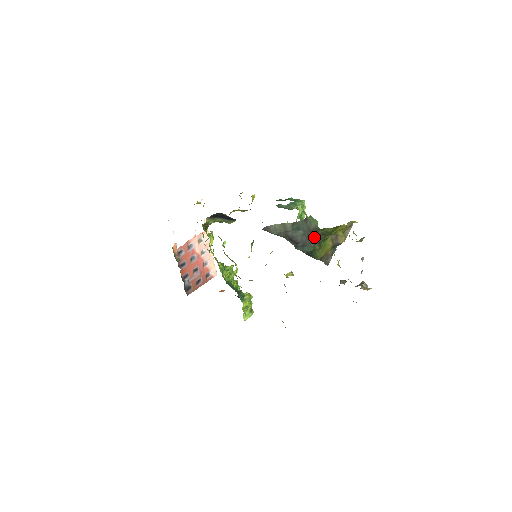
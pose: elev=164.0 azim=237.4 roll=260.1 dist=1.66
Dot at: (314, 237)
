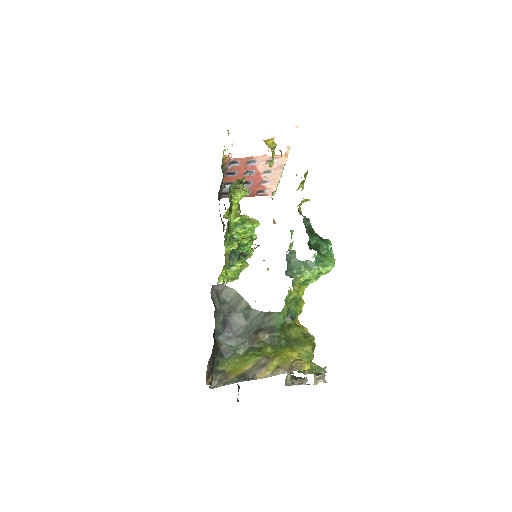
Dot at: (257, 336)
